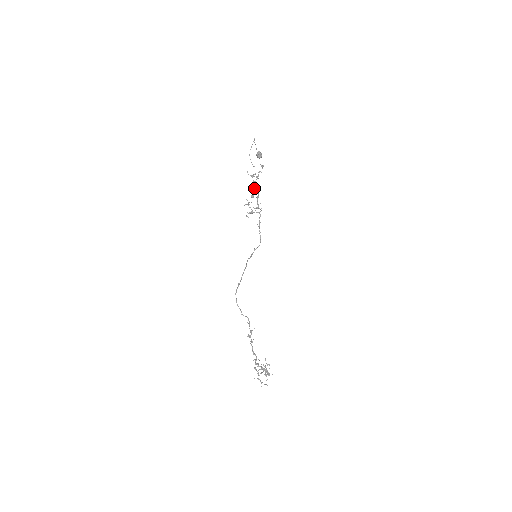
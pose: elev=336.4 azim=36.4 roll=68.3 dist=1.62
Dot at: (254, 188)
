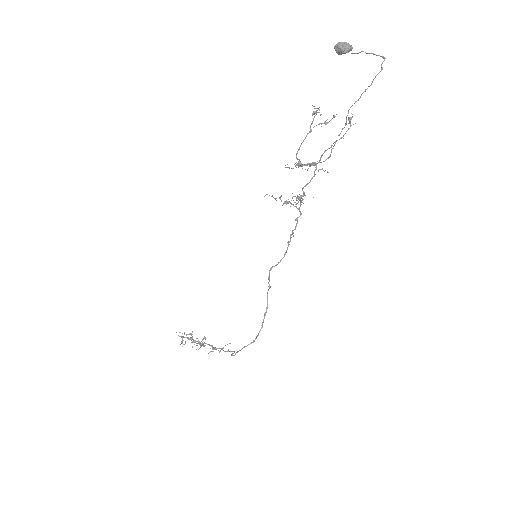
Dot at: (316, 163)
